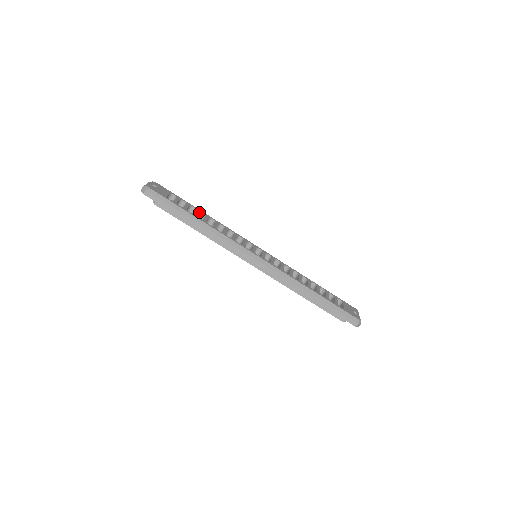
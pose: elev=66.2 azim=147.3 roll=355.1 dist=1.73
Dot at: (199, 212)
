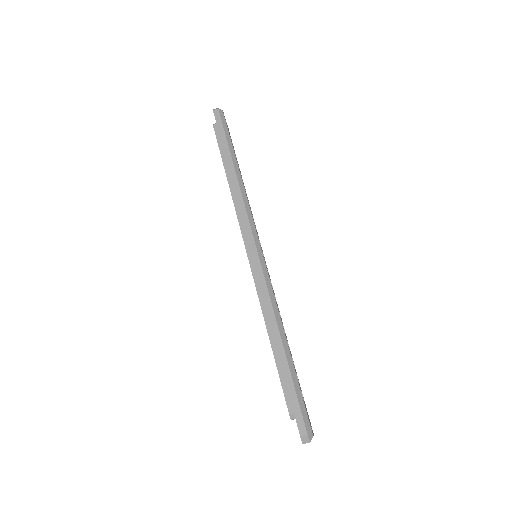
Dot at: occluded
